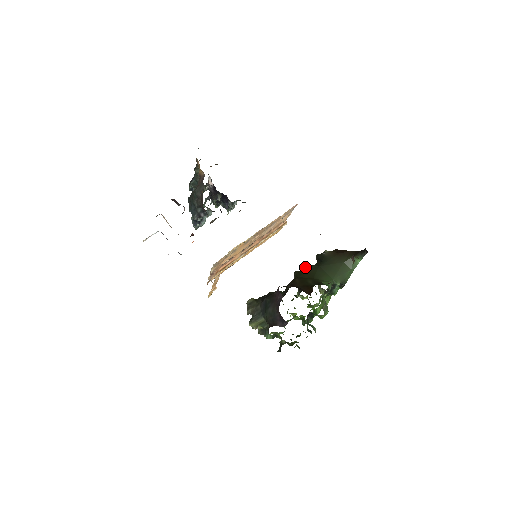
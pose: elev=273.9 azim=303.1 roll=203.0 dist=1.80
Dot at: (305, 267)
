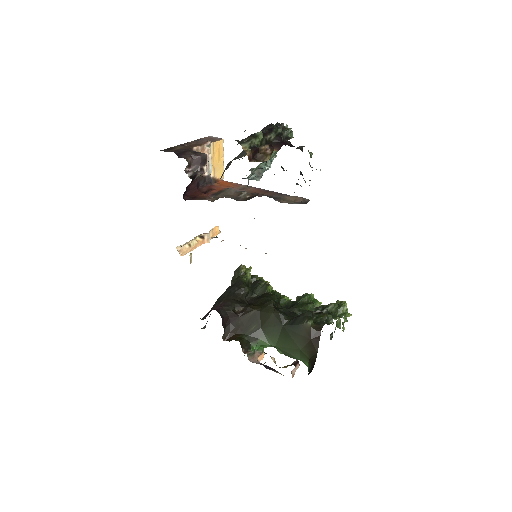
Dot at: (276, 311)
